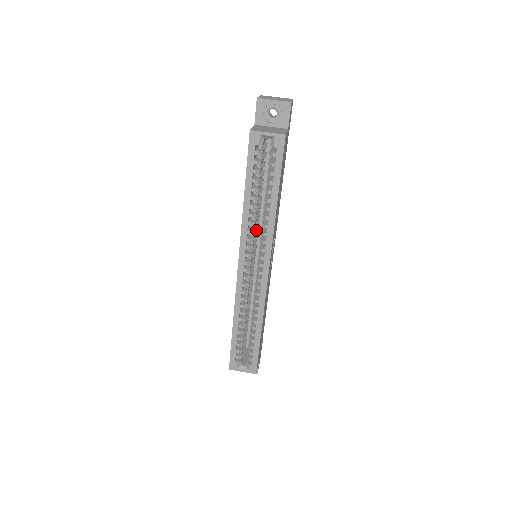
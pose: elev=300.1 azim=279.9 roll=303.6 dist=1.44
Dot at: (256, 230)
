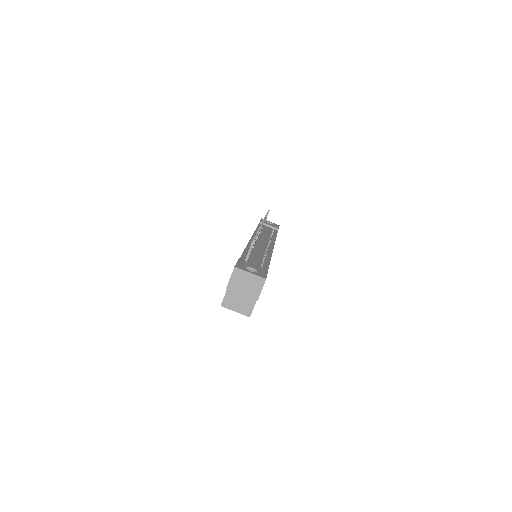
Dot at: occluded
